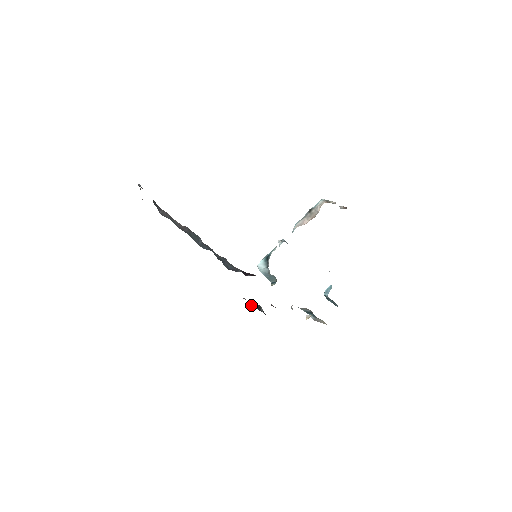
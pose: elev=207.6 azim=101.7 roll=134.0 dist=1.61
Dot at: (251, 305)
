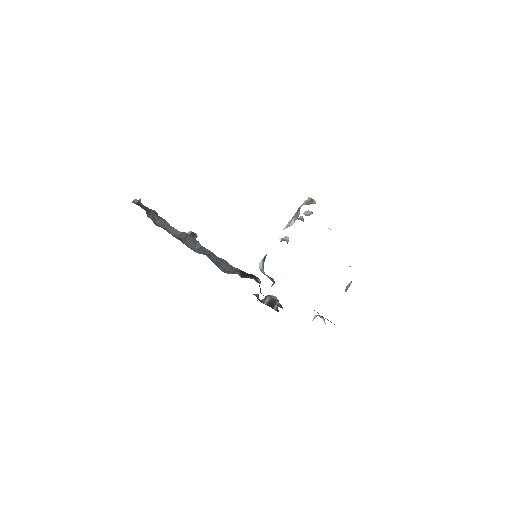
Dot at: (263, 301)
